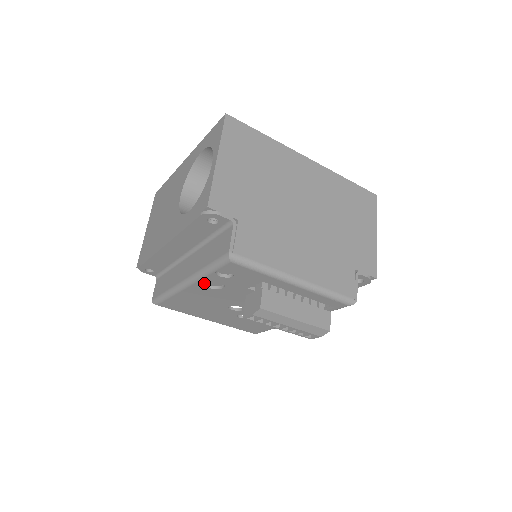
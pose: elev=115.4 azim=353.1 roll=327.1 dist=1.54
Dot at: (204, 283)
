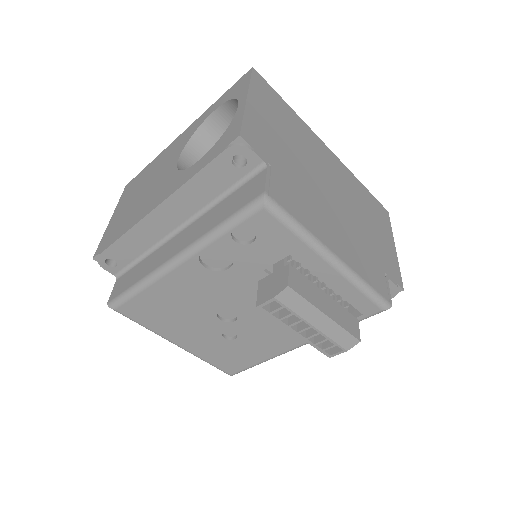
Dot at: occluded
